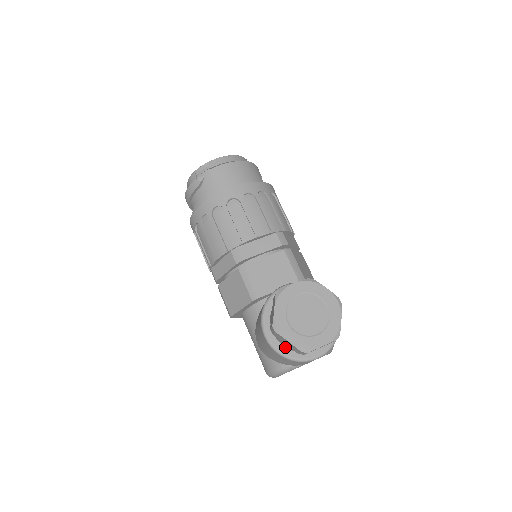
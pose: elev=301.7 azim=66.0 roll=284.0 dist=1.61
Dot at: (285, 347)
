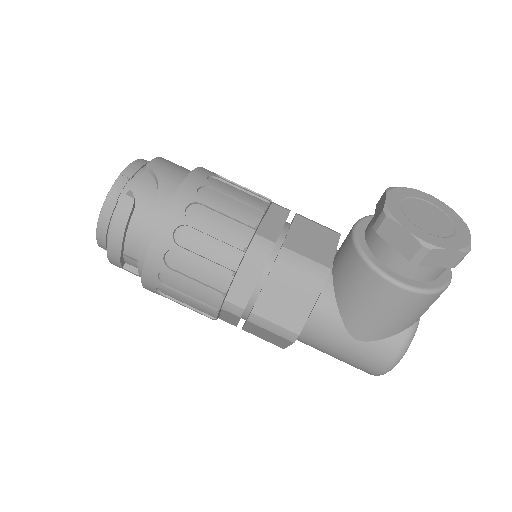
Dot at: (425, 282)
